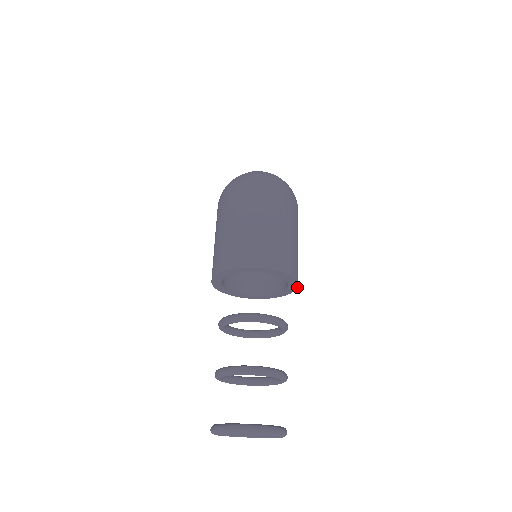
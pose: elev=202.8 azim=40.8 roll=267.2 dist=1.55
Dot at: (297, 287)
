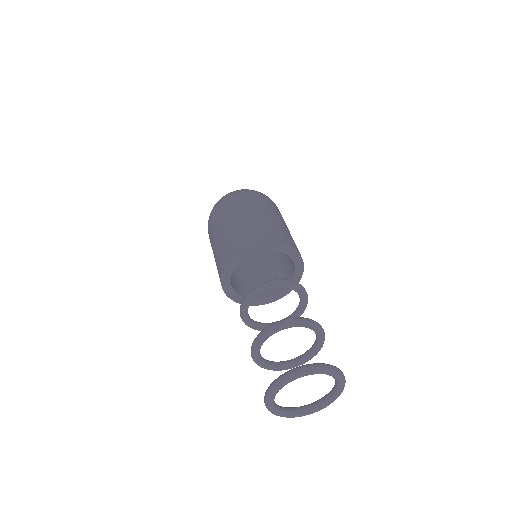
Dot at: (303, 268)
